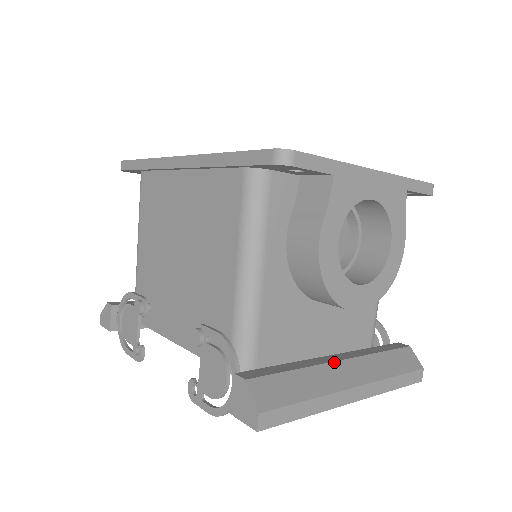
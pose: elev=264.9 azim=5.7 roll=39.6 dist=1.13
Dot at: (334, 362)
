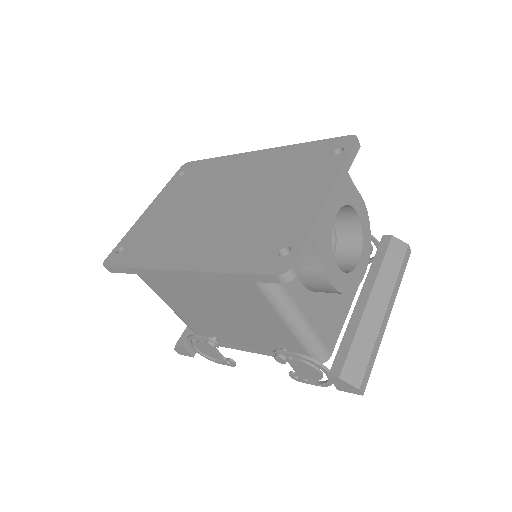
Dot at: (366, 307)
